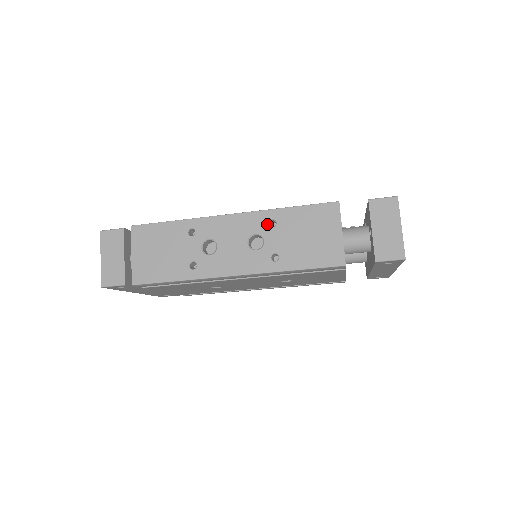
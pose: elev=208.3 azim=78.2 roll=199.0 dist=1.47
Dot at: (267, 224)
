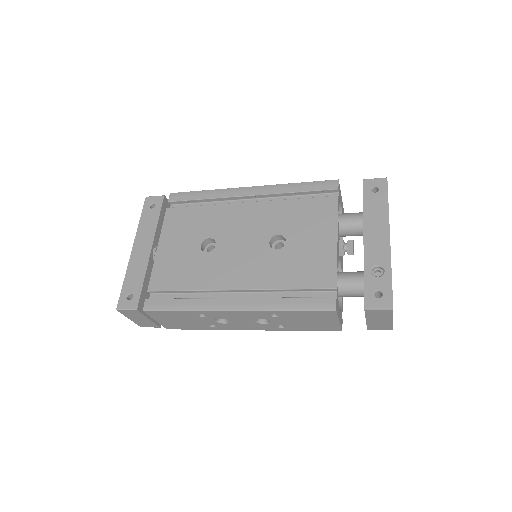
Dot at: (270, 316)
